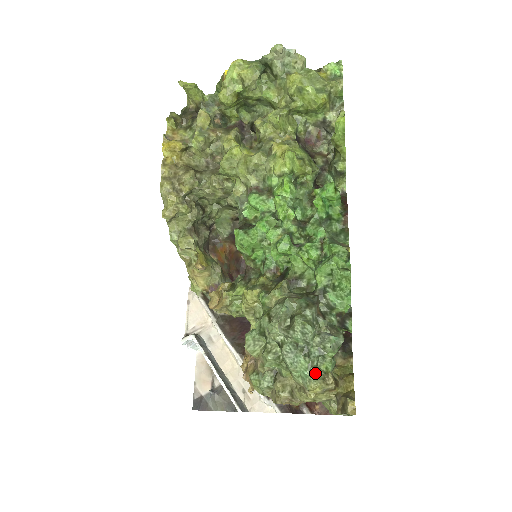
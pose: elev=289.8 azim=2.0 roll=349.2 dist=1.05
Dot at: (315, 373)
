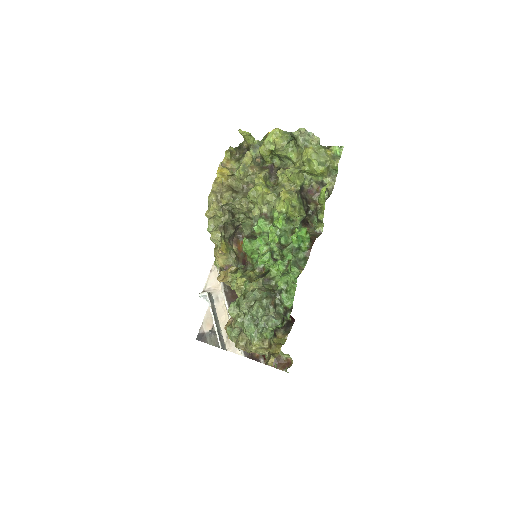
Dot at: (258, 336)
